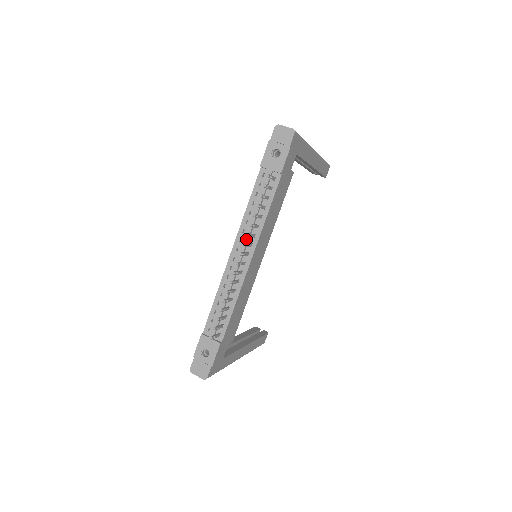
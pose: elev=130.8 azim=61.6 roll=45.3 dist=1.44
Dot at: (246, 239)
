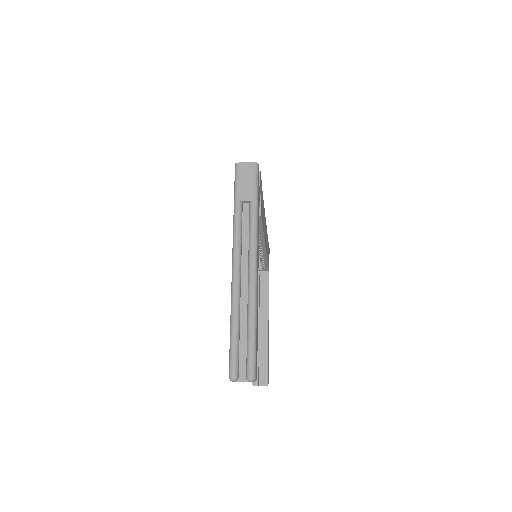
Dot at: occluded
